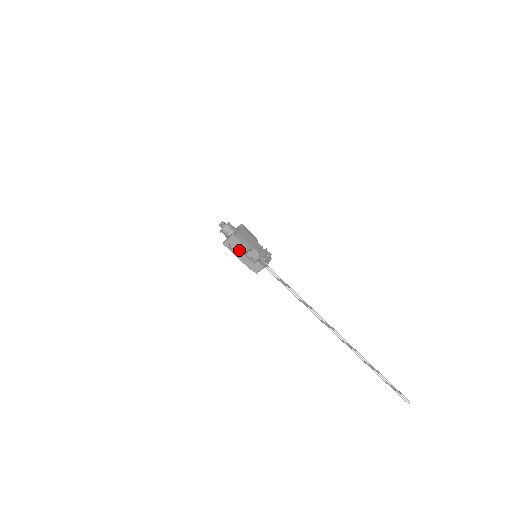
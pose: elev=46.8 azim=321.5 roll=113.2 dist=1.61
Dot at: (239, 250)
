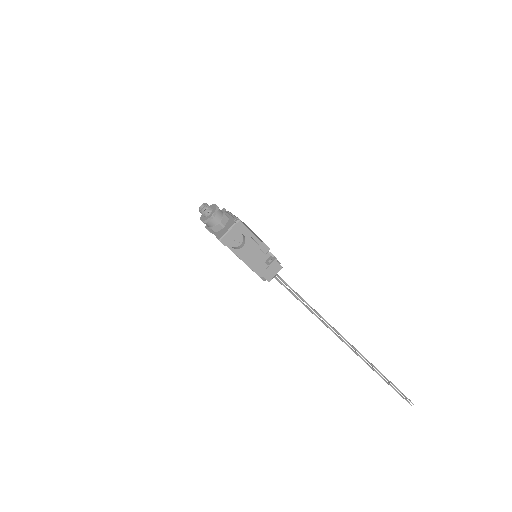
Dot at: (247, 246)
